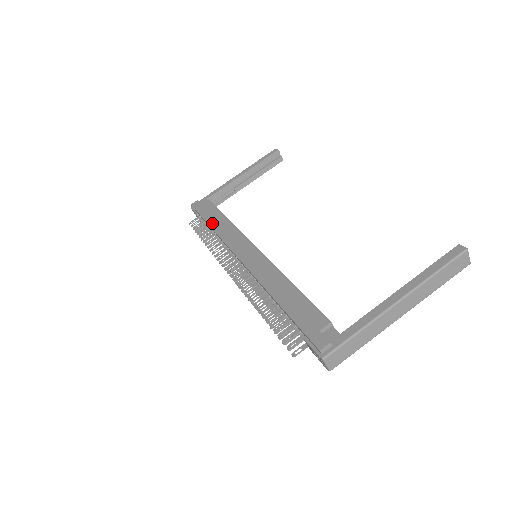
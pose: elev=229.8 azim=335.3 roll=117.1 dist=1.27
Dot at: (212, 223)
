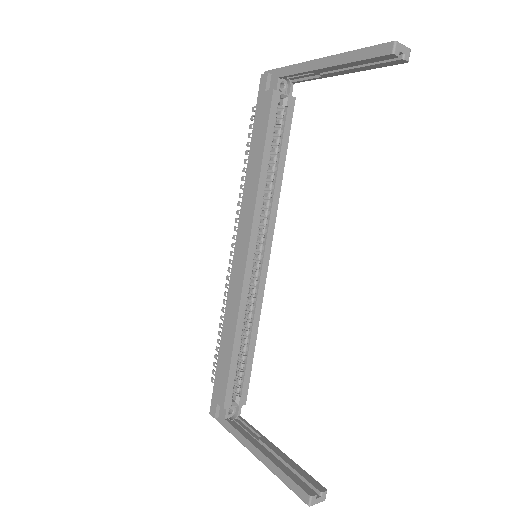
Dot at: (250, 158)
